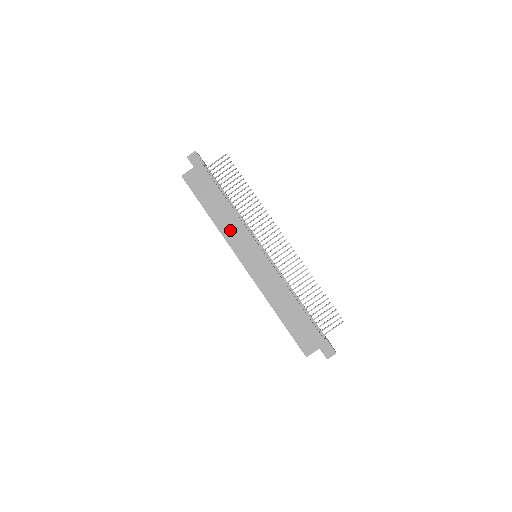
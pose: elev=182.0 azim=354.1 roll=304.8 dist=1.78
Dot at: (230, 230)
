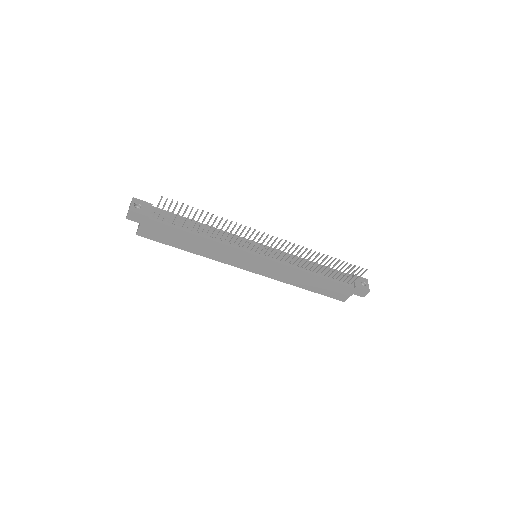
Dot at: (218, 254)
